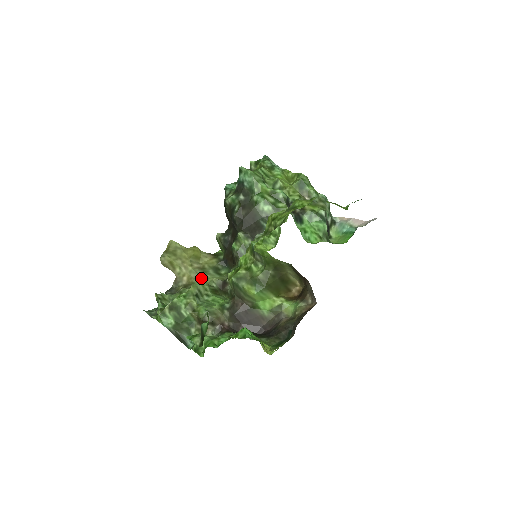
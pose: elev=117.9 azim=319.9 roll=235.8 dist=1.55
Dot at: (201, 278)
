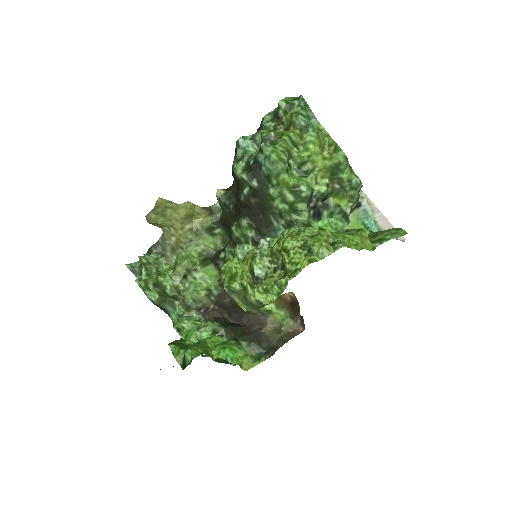
Dot at: (191, 244)
